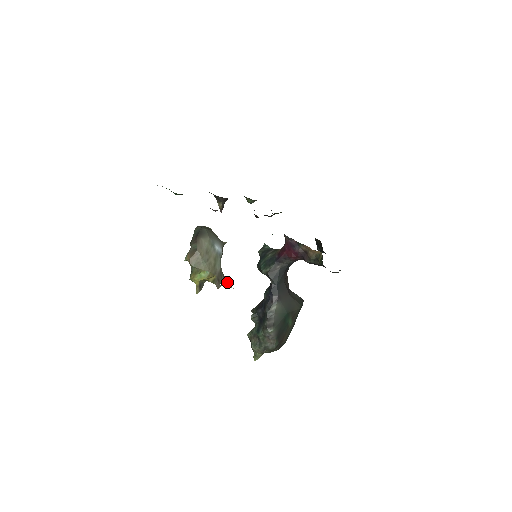
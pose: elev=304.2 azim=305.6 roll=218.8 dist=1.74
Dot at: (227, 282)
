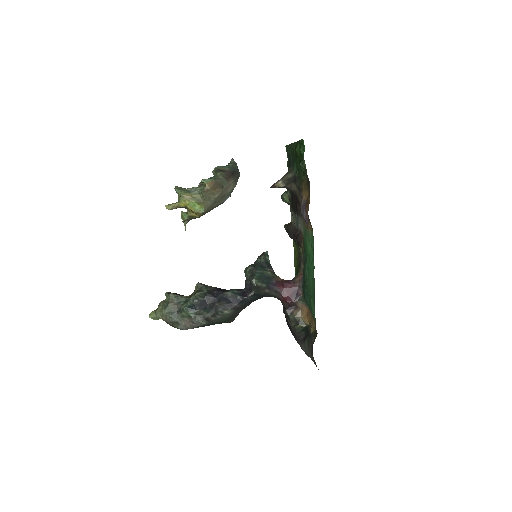
Dot at: occluded
